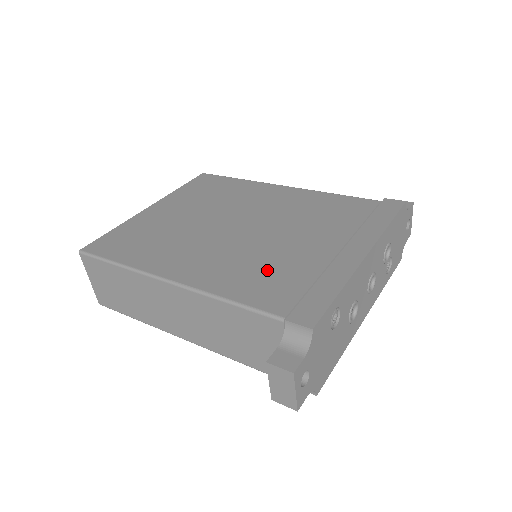
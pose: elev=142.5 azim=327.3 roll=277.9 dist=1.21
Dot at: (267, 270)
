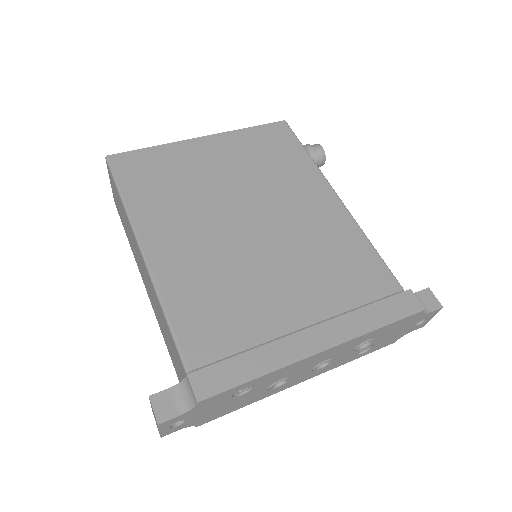
Dot at: (224, 303)
